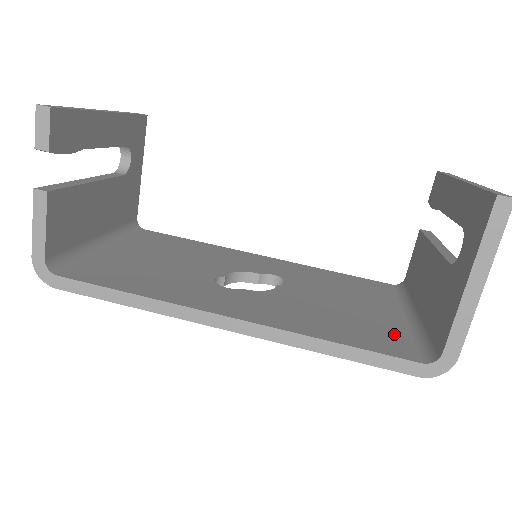
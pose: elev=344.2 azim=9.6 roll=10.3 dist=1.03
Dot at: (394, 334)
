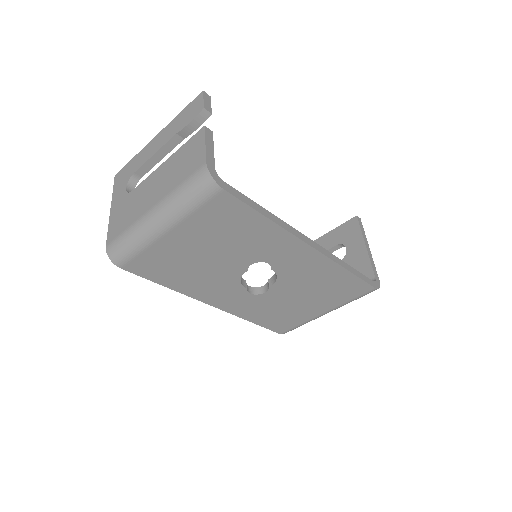
Dot at: occluded
